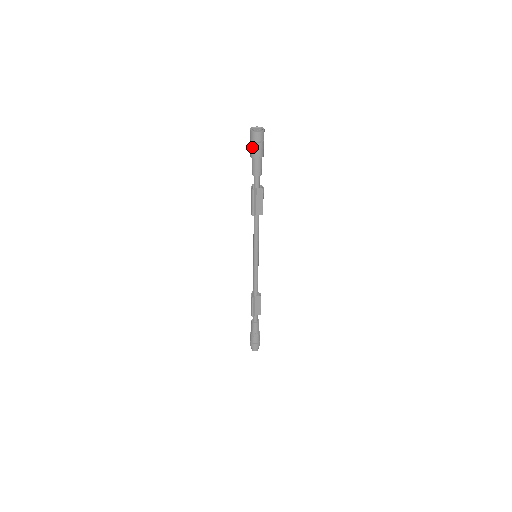
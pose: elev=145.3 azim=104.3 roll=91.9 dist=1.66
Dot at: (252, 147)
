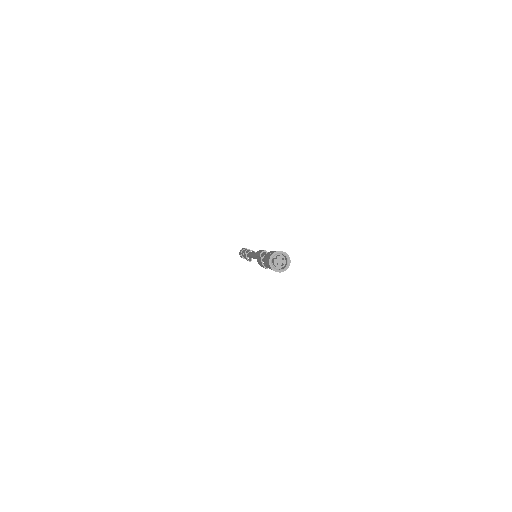
Dot at: occluded
